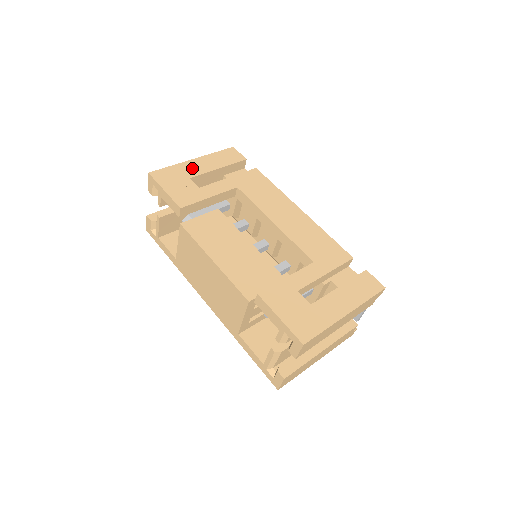
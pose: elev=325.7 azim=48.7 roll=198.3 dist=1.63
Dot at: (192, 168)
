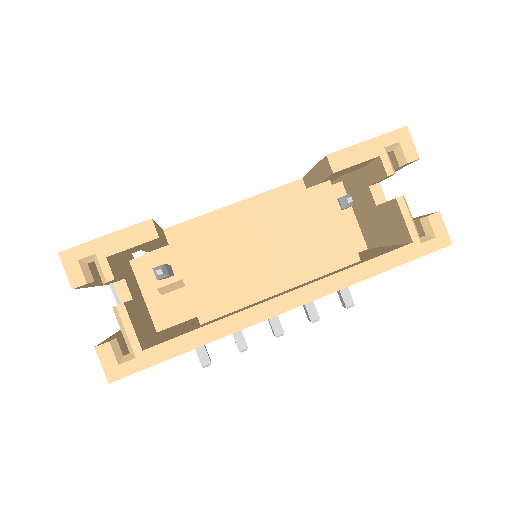
Dot at: occluded
